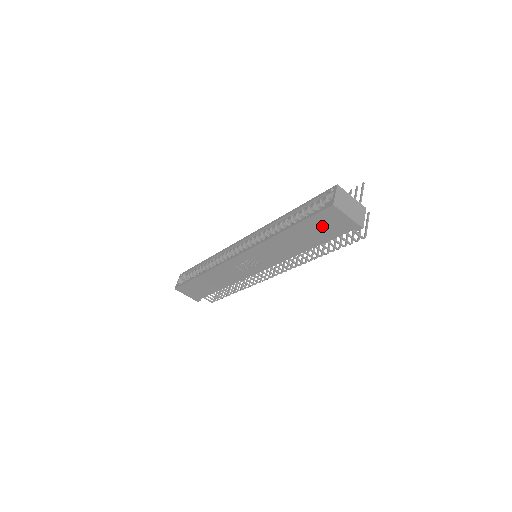
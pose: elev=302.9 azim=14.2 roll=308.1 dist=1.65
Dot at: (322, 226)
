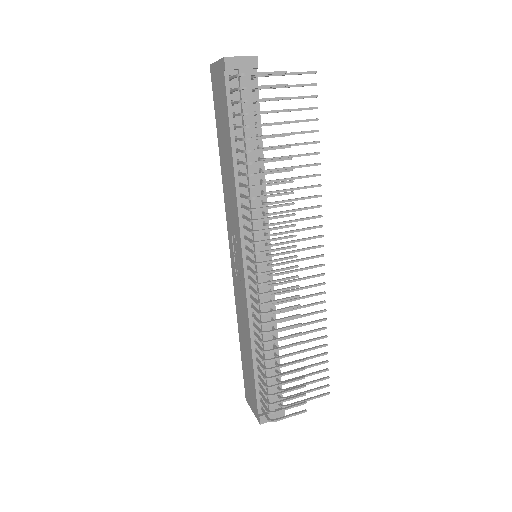
Dot at: (220, 105)
